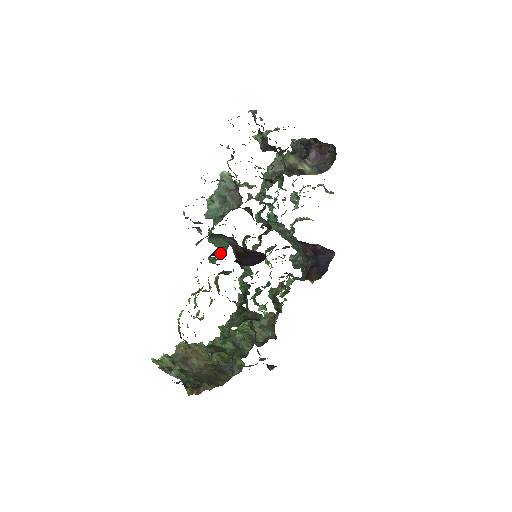
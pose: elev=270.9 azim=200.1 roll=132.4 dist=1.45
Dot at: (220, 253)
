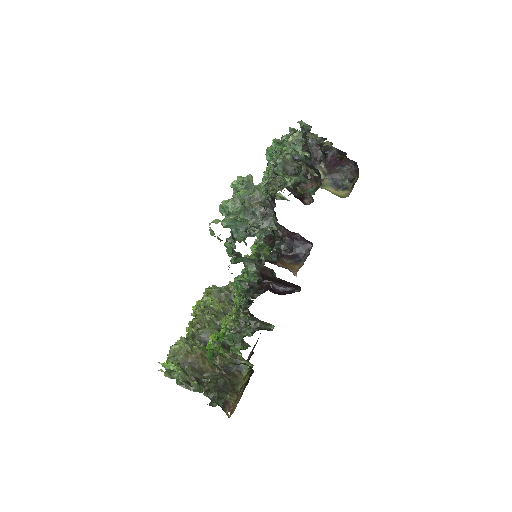
Dot at: occluded
